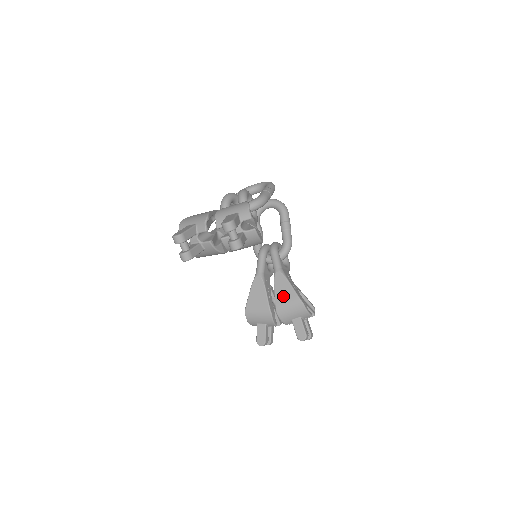
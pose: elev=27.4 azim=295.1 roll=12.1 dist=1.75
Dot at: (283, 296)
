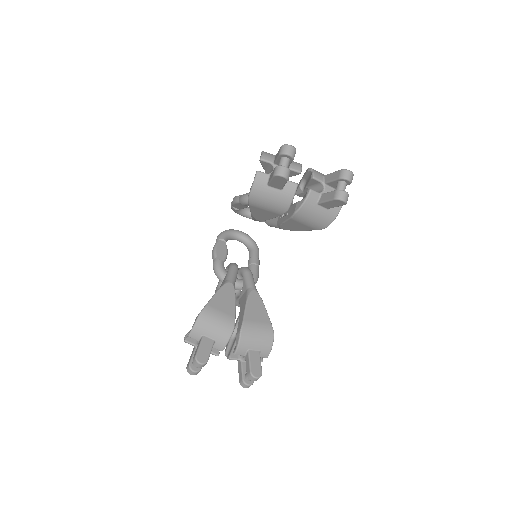
Dot at: (255, 316)
